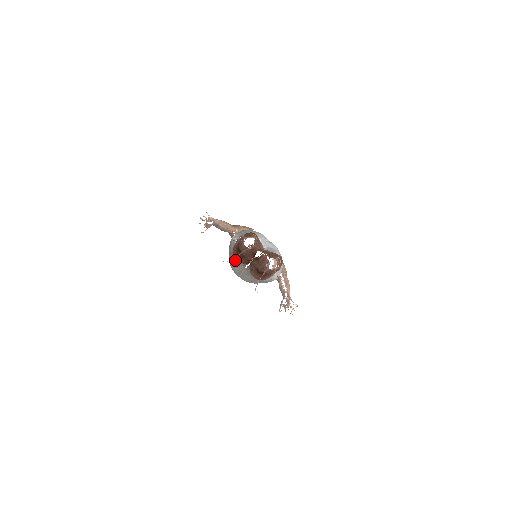
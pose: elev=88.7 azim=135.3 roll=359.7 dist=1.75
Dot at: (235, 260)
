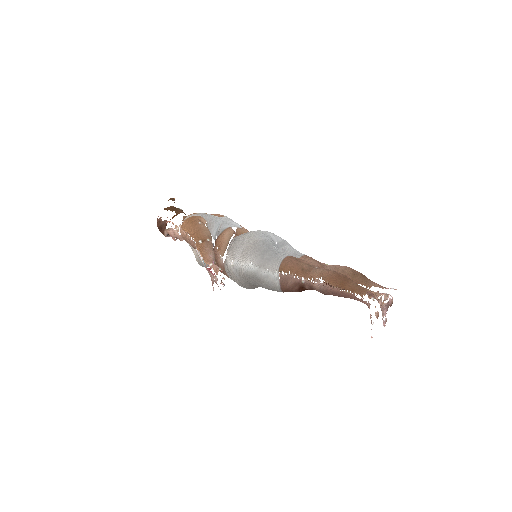
Dot at: occluded
